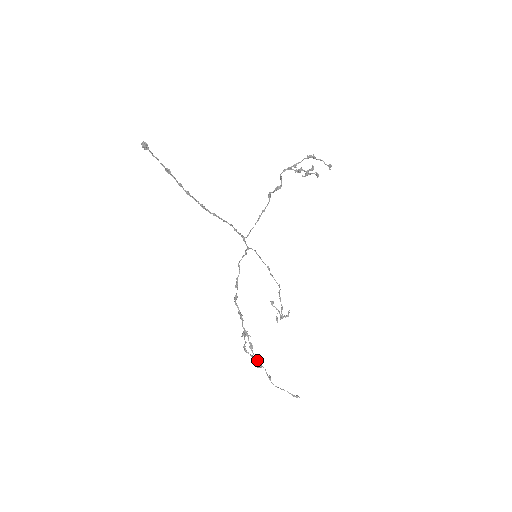
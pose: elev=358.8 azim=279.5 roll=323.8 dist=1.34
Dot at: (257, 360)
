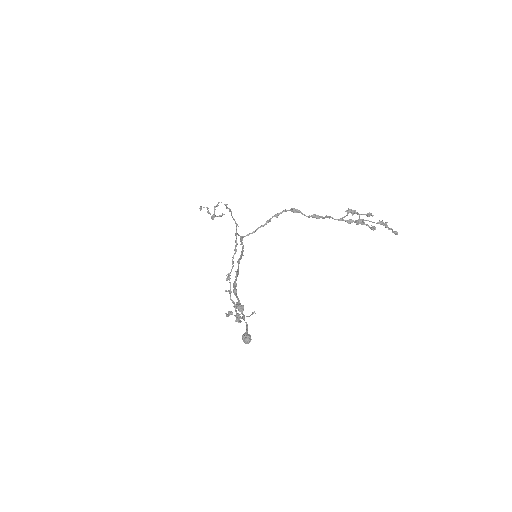
Dot at: (240, 322)
